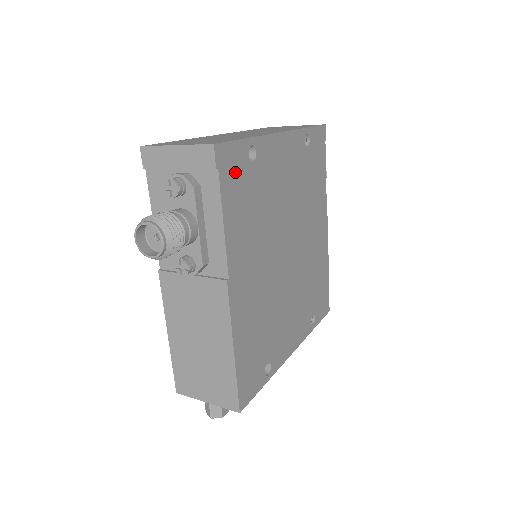
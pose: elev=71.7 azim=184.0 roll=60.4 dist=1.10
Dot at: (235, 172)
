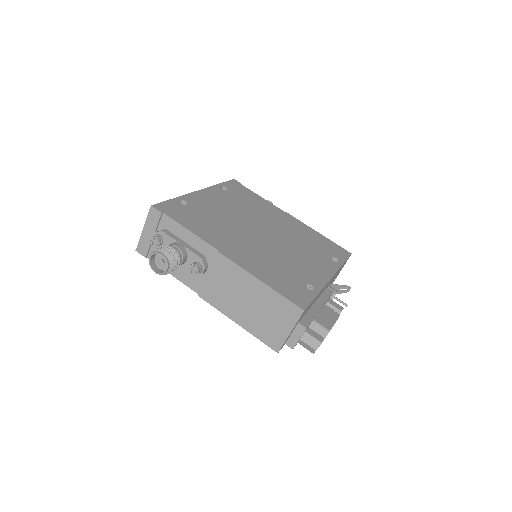
Dot at: (177, 211)
